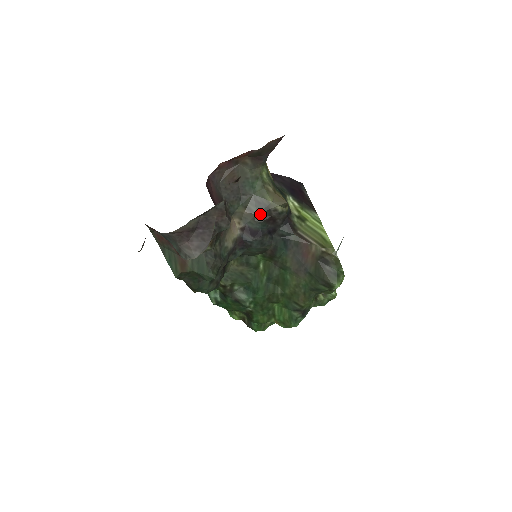
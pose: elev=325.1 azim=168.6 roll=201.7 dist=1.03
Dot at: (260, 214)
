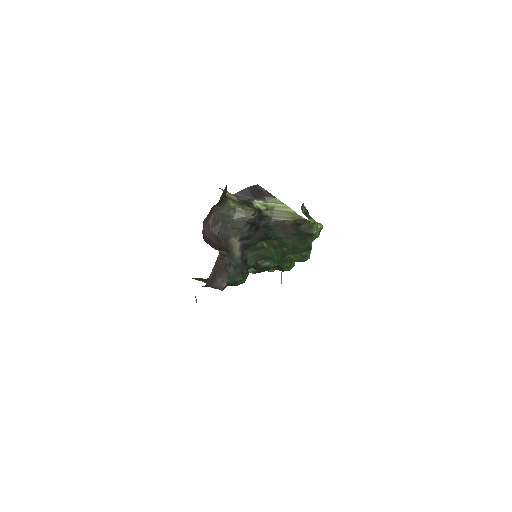
Dot at: (244, 227)
